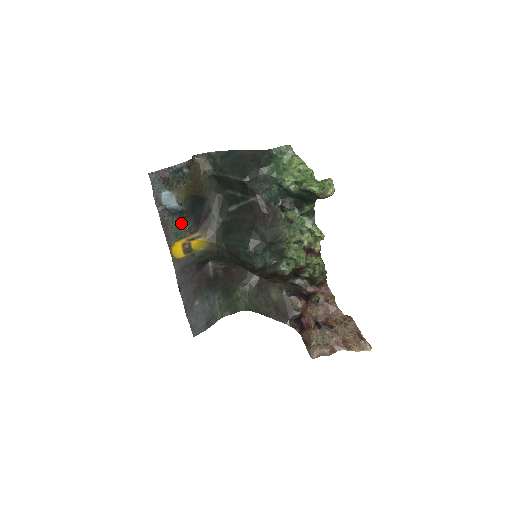
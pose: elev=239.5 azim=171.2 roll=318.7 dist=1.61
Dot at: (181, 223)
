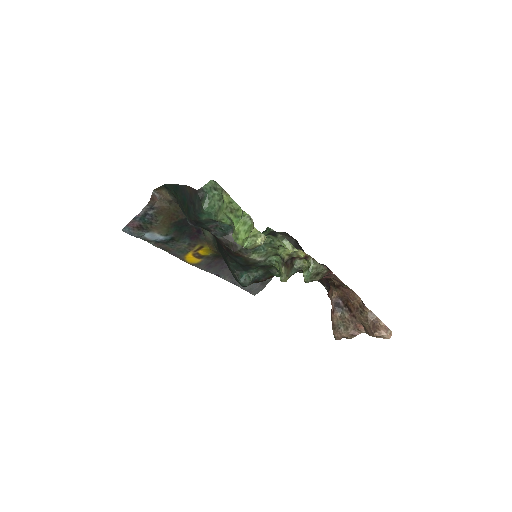
Dot at: (178, 244)
